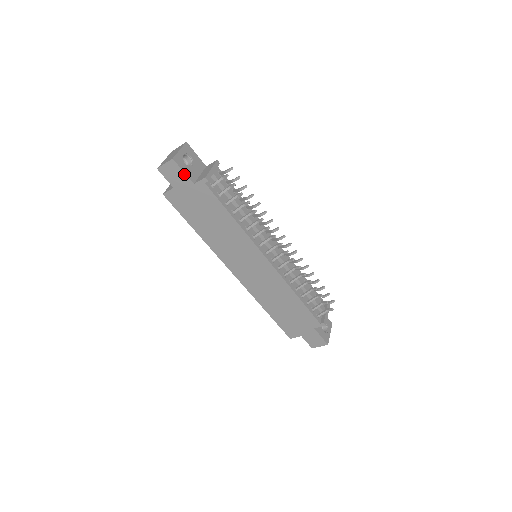
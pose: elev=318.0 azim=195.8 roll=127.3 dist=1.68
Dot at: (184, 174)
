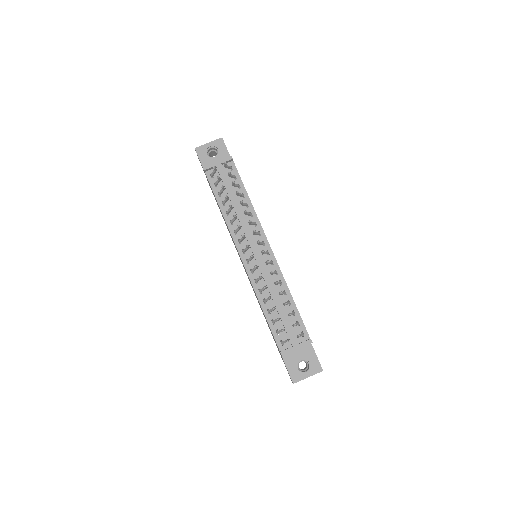
Dot at: (201, 162)
